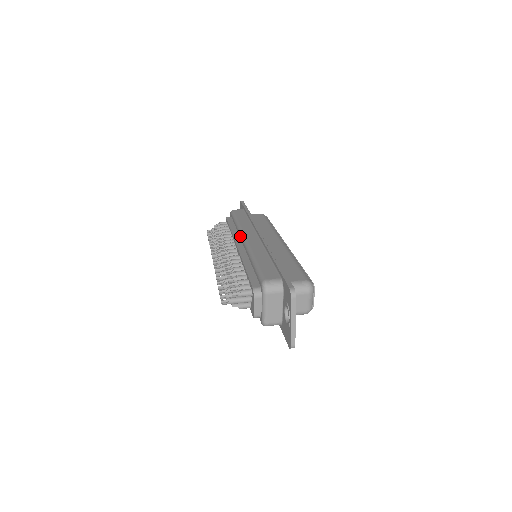
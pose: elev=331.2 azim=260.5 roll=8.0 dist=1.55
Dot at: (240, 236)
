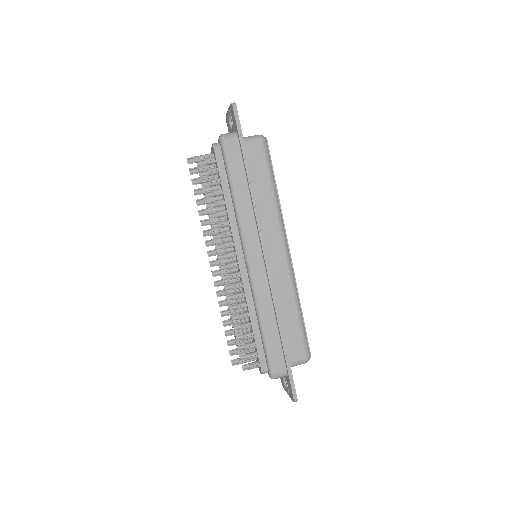
Dot at: (241, 245)
